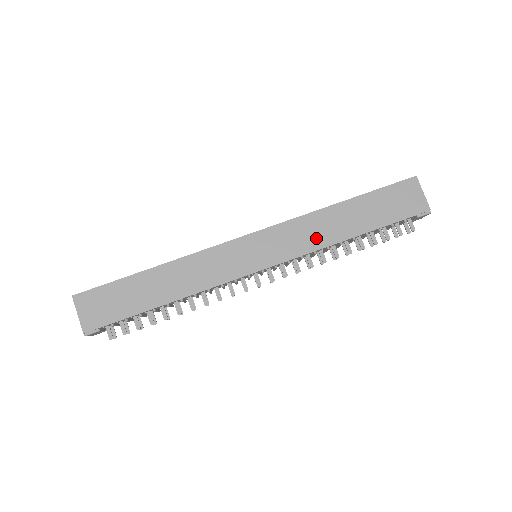
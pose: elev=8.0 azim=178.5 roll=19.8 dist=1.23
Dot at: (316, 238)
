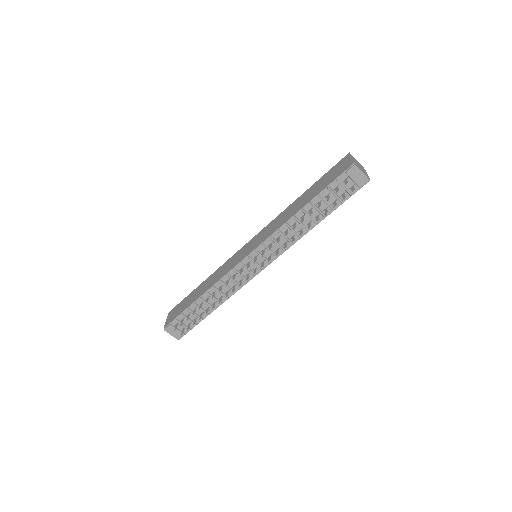
Dot at: (280, 223)
